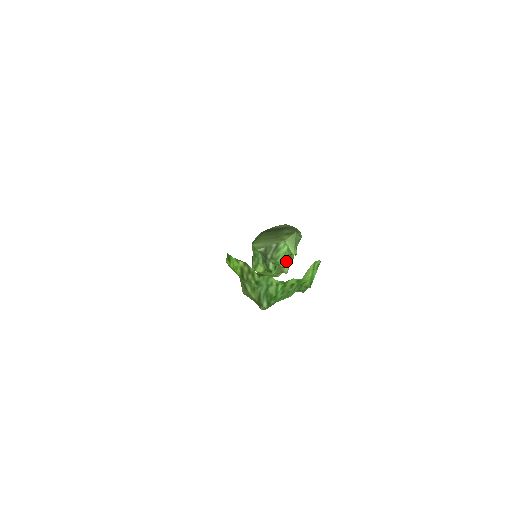
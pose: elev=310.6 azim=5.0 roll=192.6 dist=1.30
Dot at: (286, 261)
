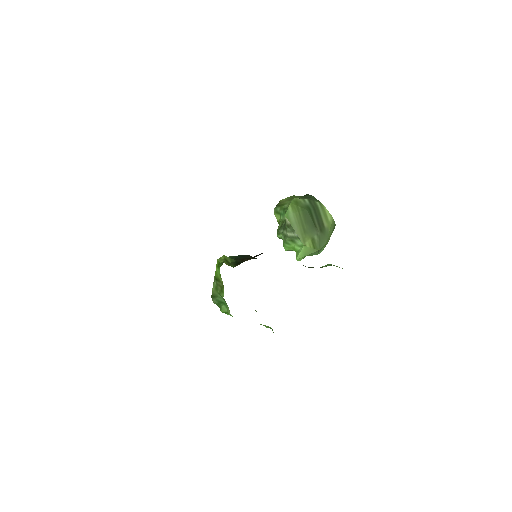
Dot at: (291, 250)
